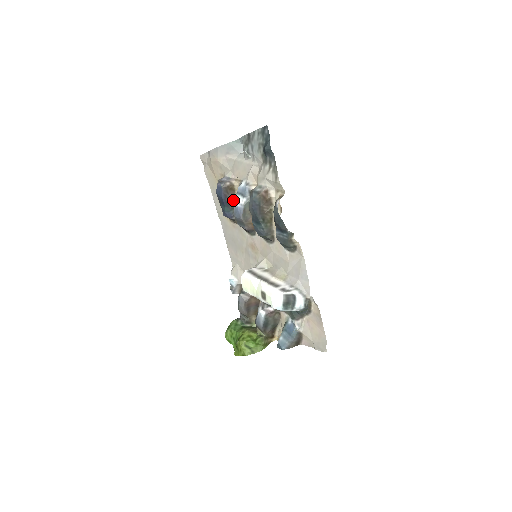
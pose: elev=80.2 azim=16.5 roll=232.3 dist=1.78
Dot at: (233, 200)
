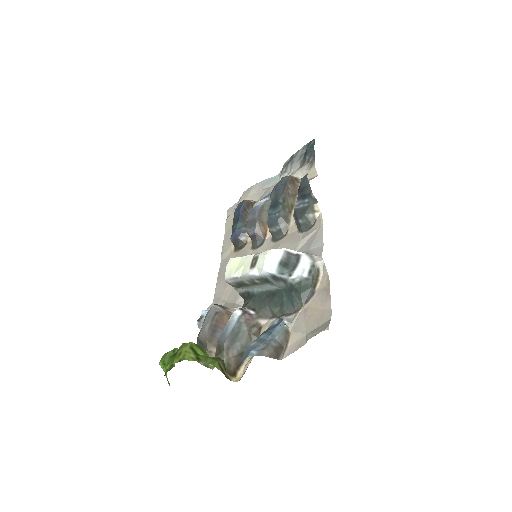
Dot at: occluded
